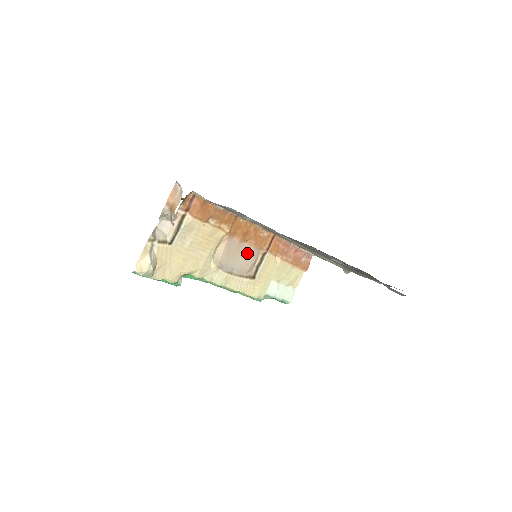
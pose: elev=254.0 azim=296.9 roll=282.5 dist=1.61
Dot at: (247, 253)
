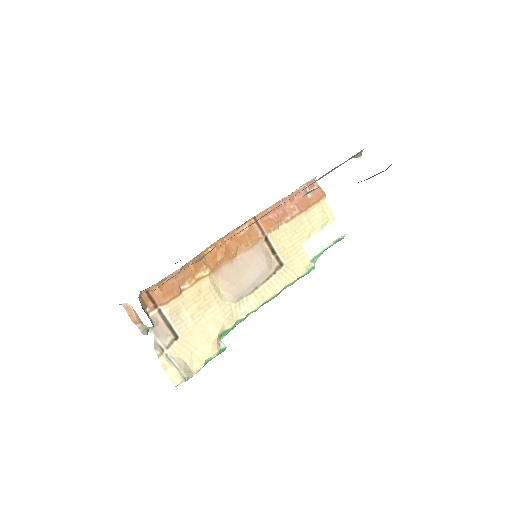
Dot at: (250, 259)
